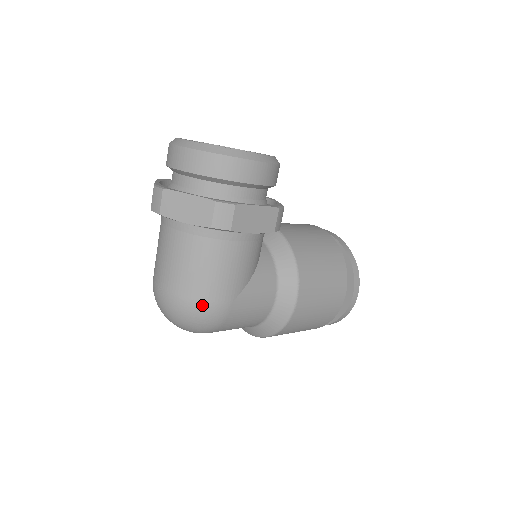
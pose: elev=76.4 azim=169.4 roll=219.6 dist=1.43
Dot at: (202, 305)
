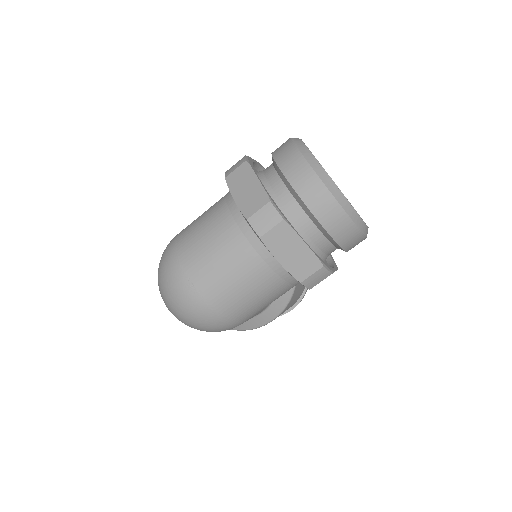
Dot at: (225, 322)
